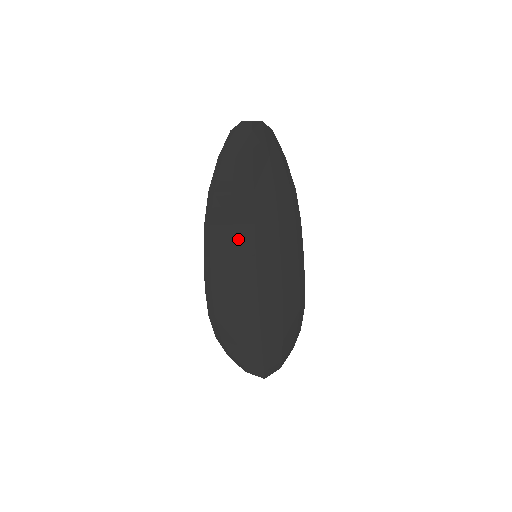
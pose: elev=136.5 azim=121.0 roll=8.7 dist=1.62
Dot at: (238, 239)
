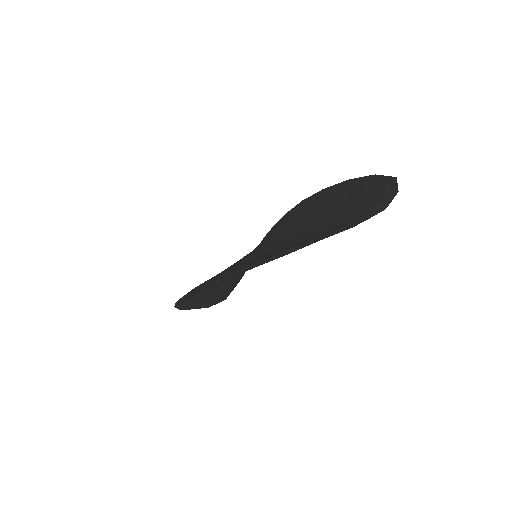
Dot at: occluded
